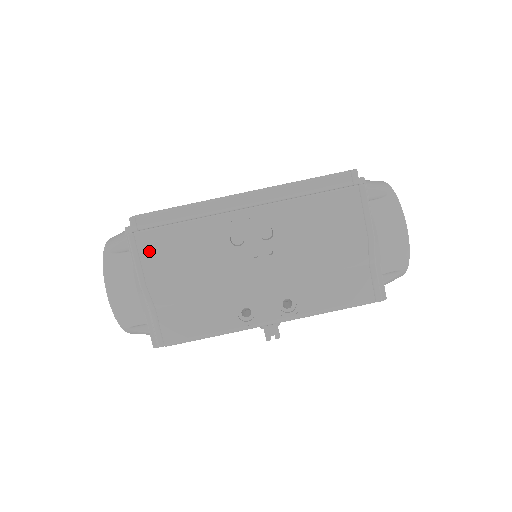
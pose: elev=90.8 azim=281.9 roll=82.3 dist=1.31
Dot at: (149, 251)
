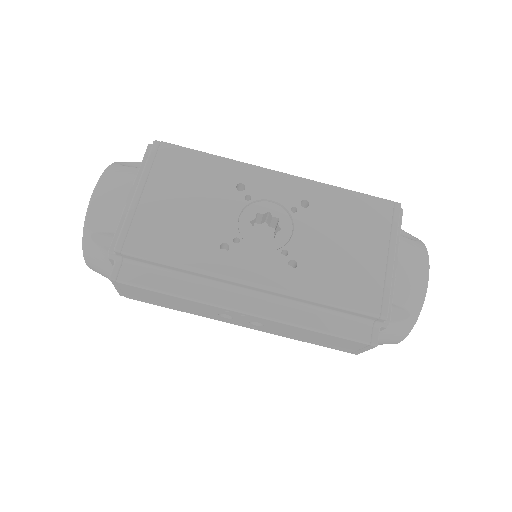
Dot at: (132, 291)
